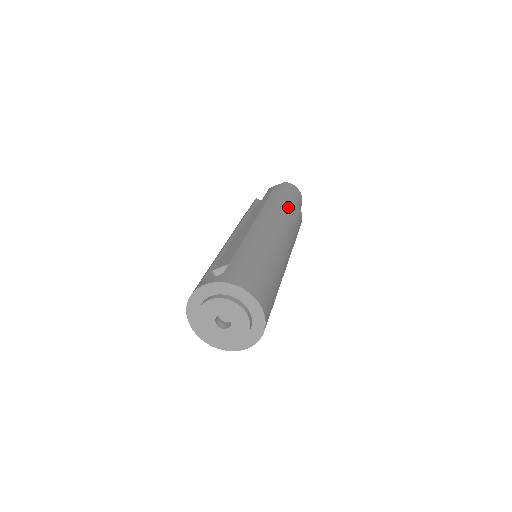
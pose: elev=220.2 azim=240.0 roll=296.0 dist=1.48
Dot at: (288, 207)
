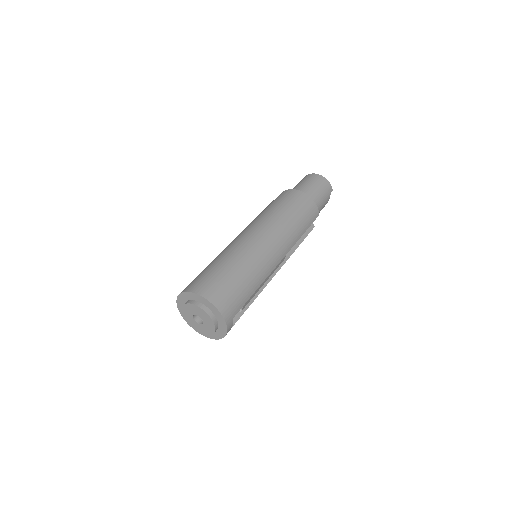
Dot at: (282, 201)
